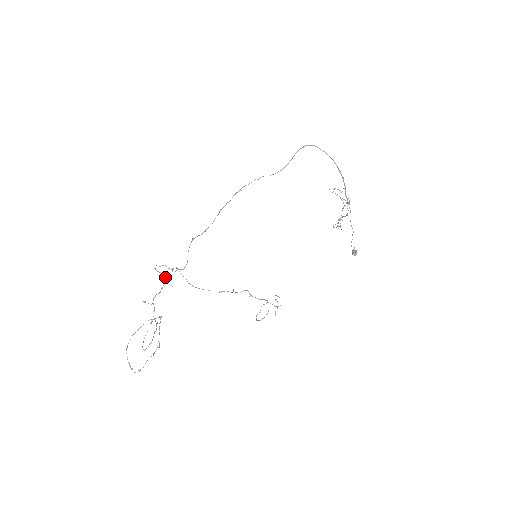
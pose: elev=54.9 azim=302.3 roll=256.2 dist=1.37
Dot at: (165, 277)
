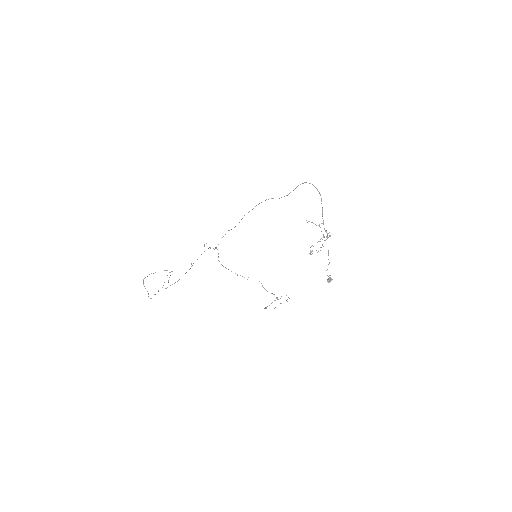
Dot at: (204, 251)
